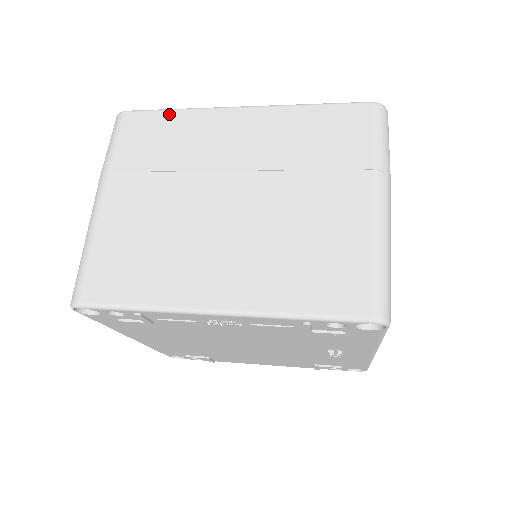
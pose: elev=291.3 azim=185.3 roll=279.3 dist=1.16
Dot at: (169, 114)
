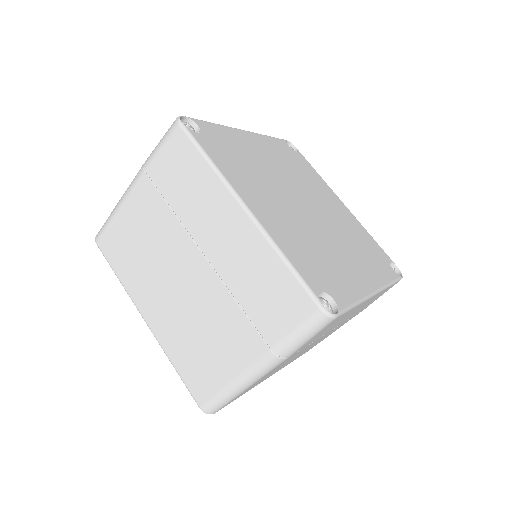
Dot at: occluded
